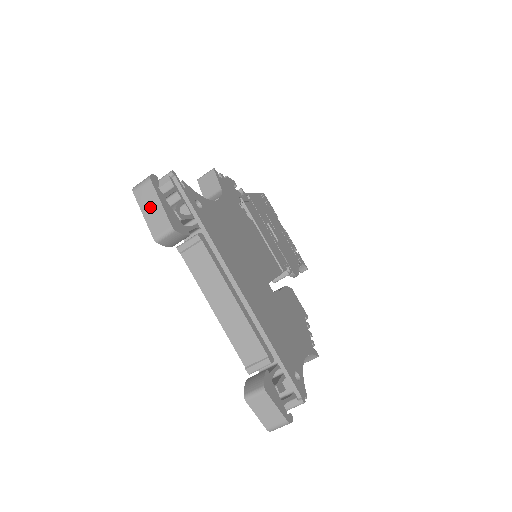
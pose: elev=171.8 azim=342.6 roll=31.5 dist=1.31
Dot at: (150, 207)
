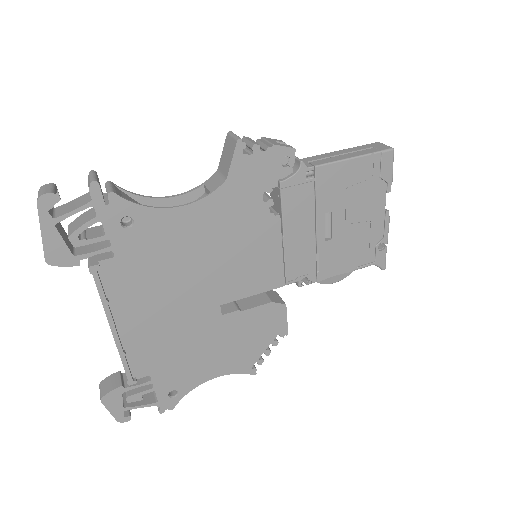
Dot at: occluded
